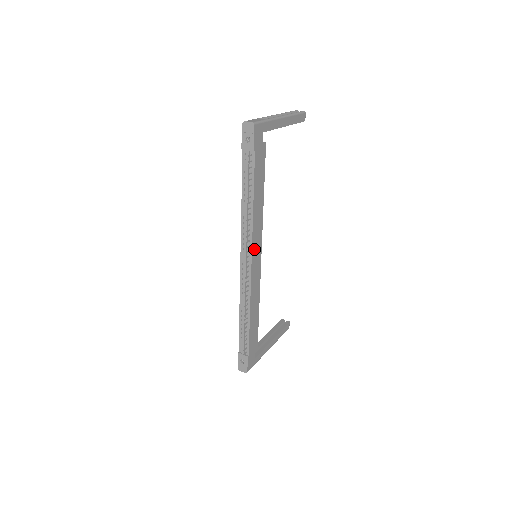
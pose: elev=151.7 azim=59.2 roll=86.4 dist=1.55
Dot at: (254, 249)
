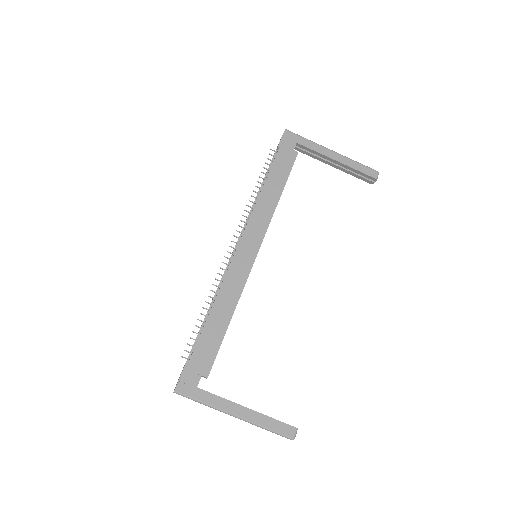
Dot at: (248, 234)
